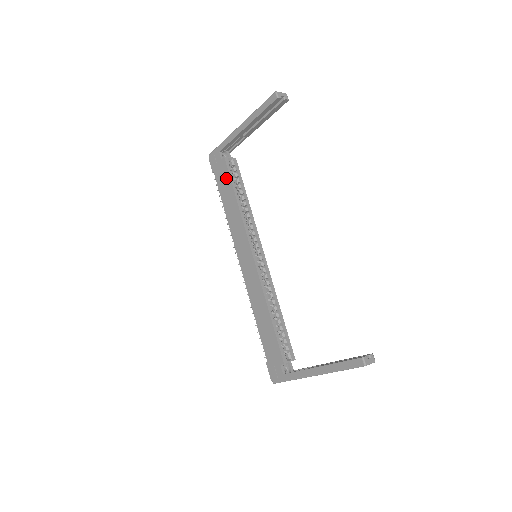
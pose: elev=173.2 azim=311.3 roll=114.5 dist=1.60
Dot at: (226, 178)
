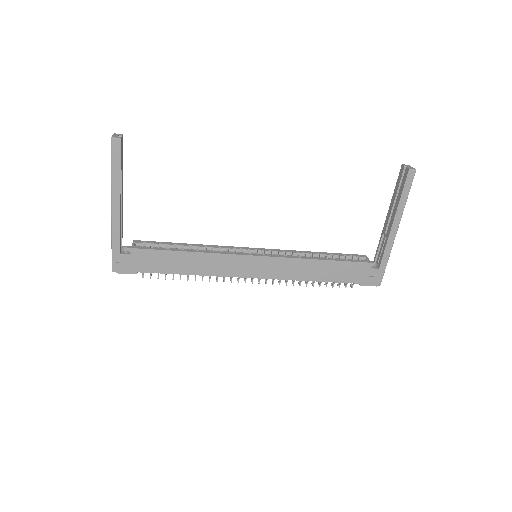
Dot at: (157, 256)
